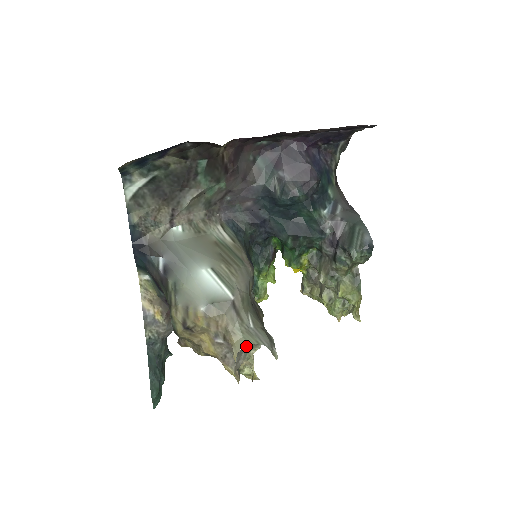
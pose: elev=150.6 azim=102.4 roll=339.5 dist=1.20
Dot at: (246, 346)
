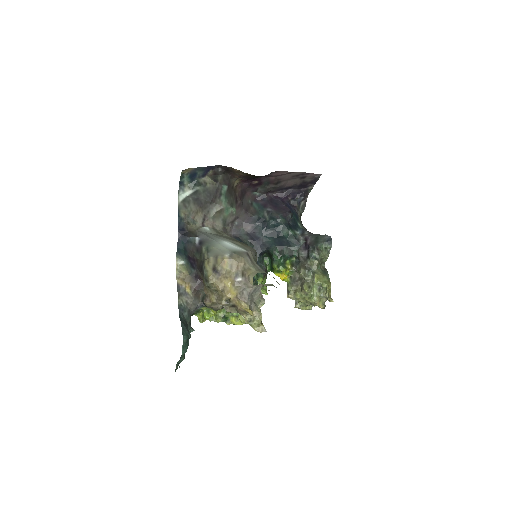
Dot at: (257, 289)
